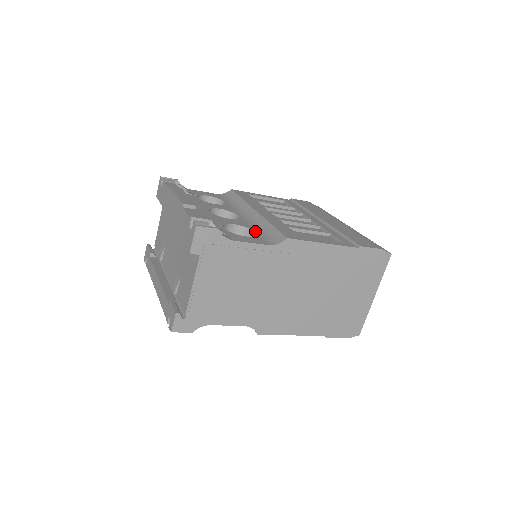
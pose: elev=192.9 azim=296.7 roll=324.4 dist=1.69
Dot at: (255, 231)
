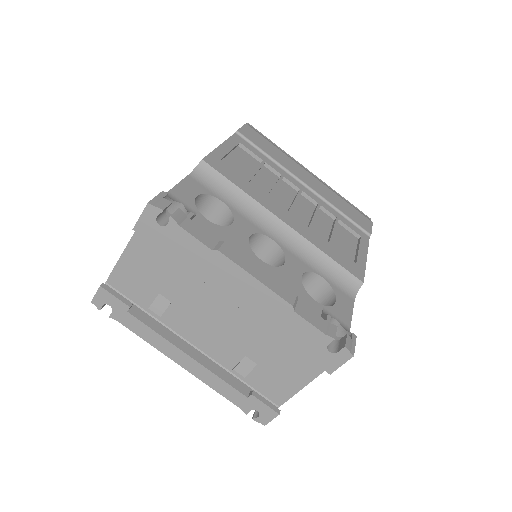
Dot at: (320, 274)
